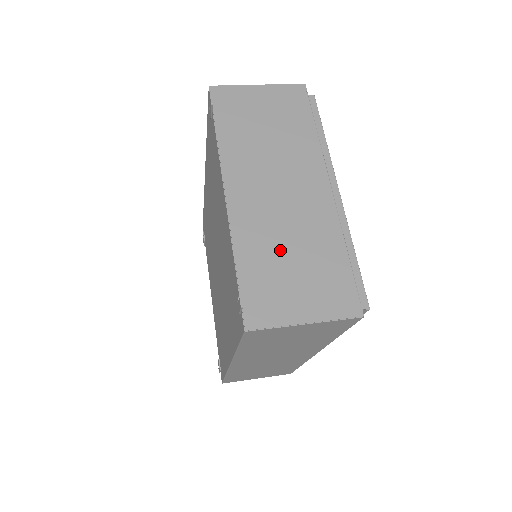
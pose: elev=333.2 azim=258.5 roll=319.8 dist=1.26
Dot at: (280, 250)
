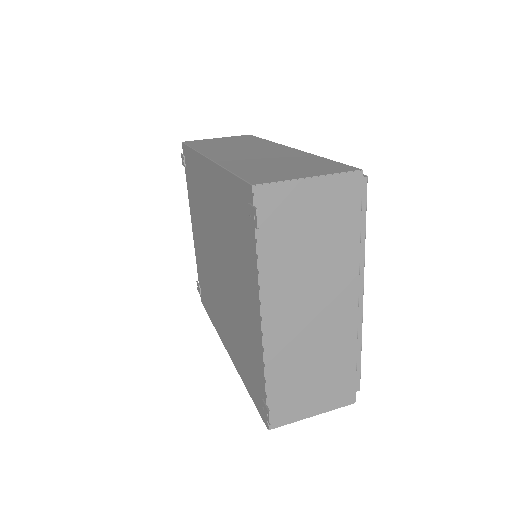
Dot at: (304, 366)
